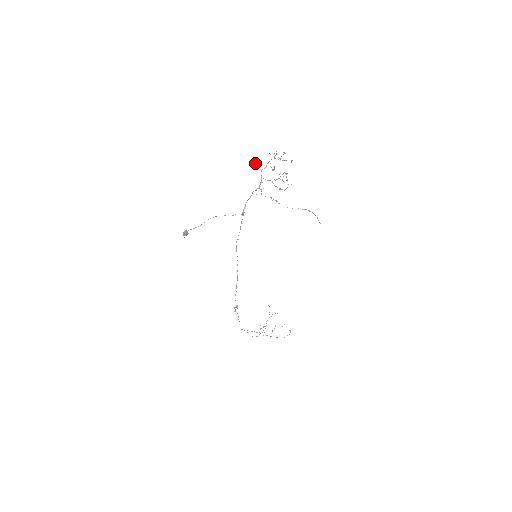
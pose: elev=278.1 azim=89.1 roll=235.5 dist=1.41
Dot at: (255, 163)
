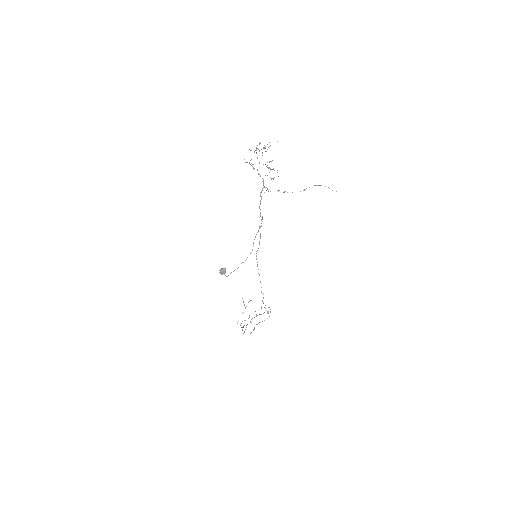
Dot at: occluded
